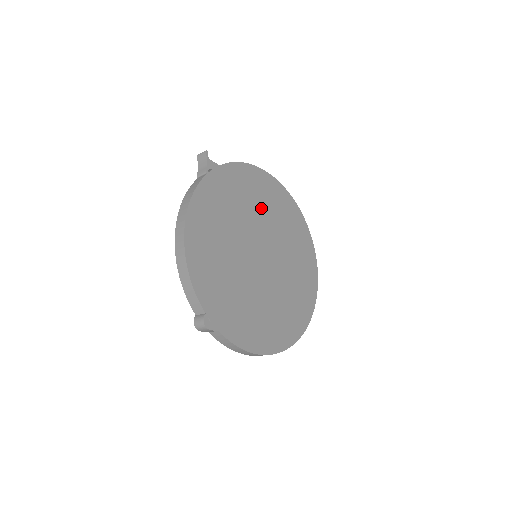
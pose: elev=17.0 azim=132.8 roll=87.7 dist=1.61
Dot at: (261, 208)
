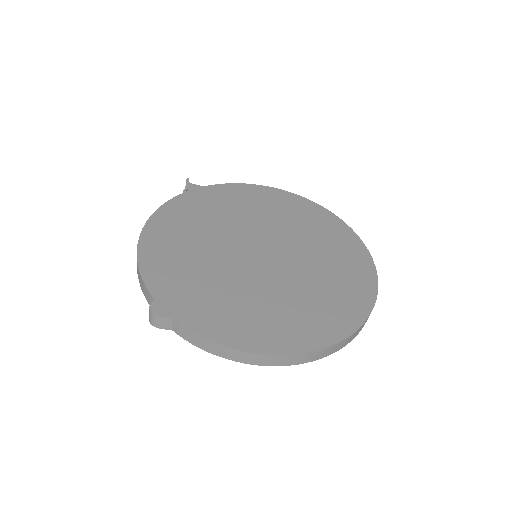
Dot at: (265, 215)
